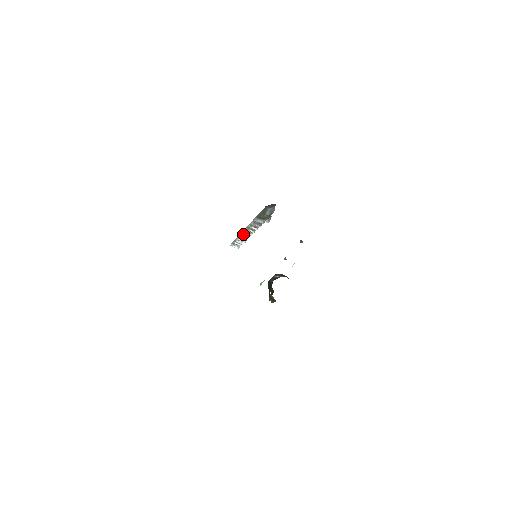
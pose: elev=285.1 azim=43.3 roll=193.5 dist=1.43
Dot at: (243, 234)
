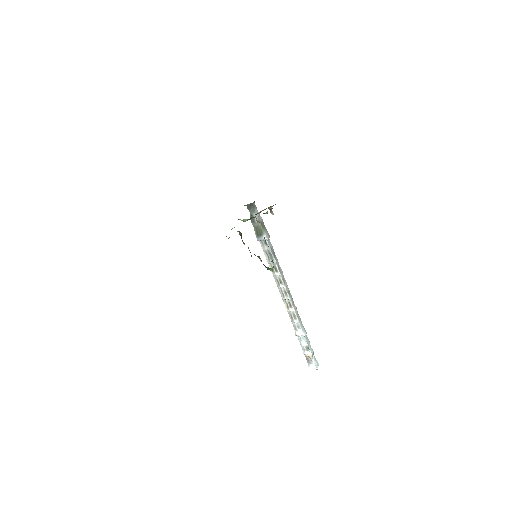
Dot at: (288, 308)
